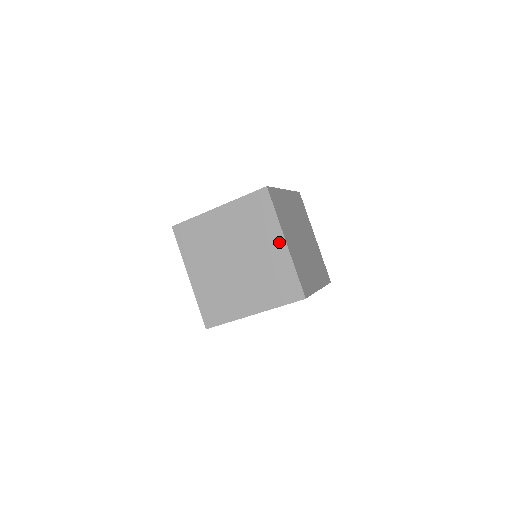
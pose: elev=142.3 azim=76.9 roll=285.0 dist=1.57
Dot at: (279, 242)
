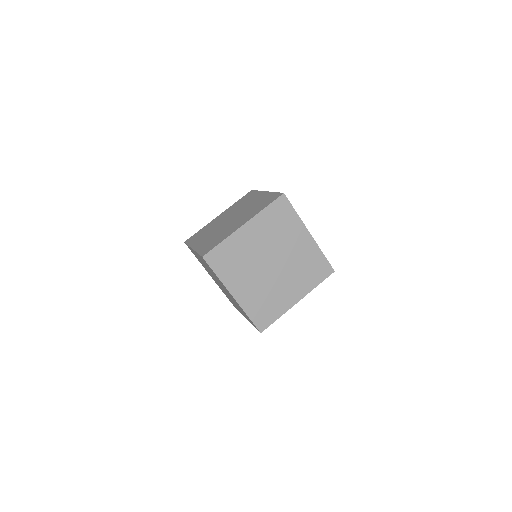
Dot at: (305, 235)
